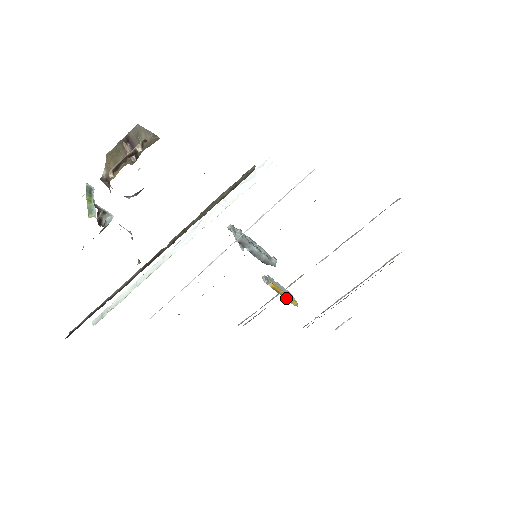
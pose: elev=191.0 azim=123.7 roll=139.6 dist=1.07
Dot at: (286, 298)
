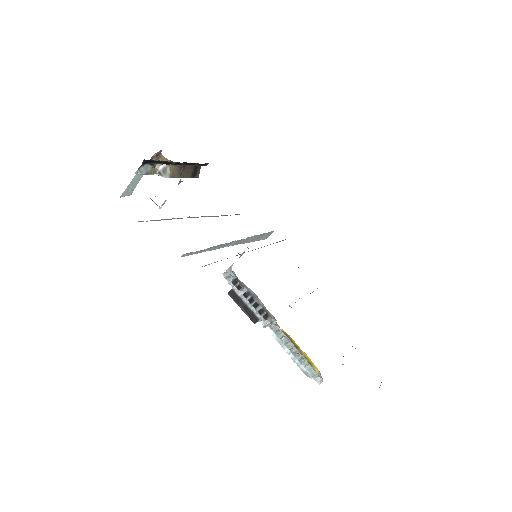
Dot at: (304, 356)
